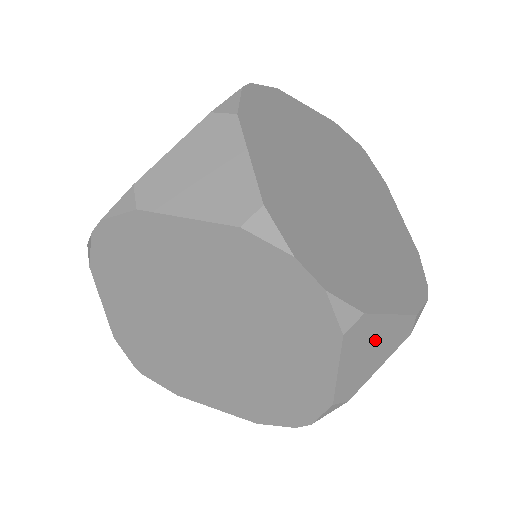
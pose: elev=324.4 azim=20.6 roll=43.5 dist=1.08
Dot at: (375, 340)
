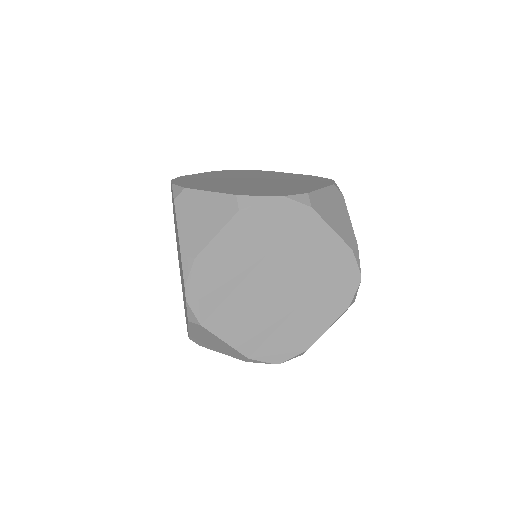
Dot at: (202, 209)
